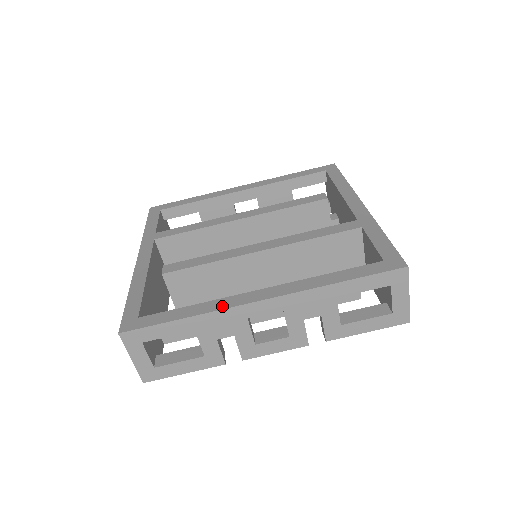
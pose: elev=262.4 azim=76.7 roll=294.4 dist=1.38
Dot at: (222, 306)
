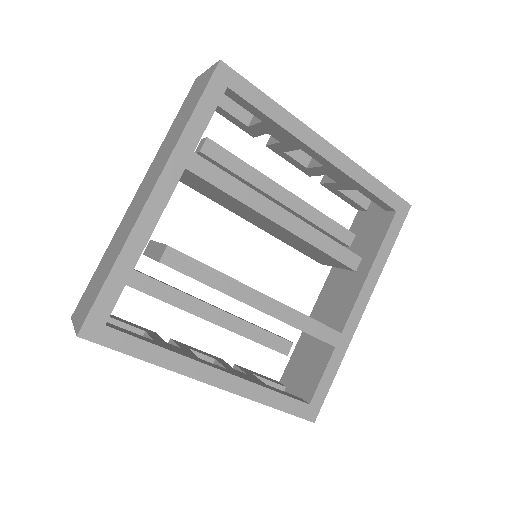
Dot at: (181, 369)
